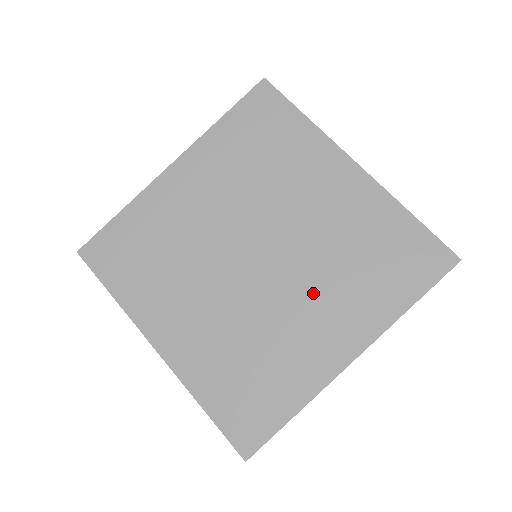
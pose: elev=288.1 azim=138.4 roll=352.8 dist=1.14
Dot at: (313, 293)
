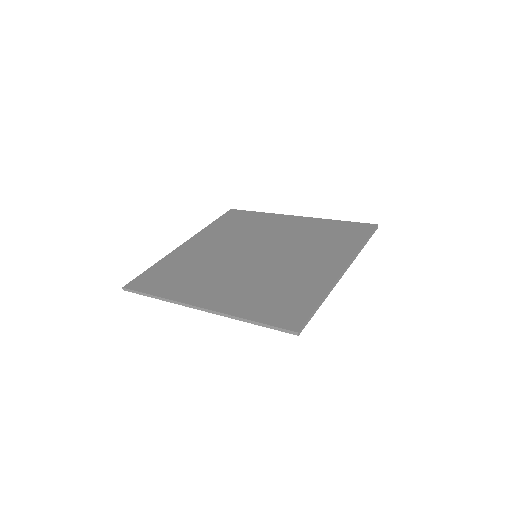
Dot at: (301, 256)
